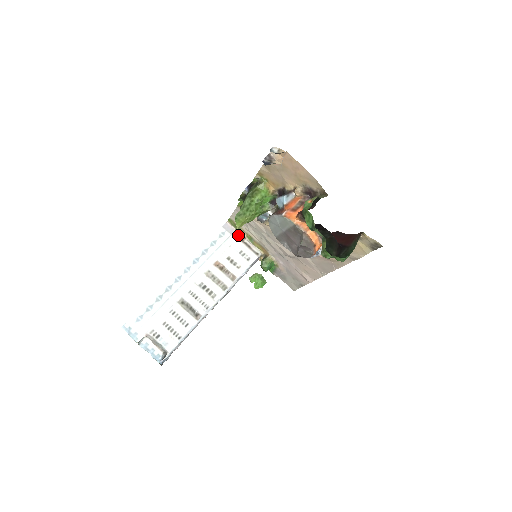
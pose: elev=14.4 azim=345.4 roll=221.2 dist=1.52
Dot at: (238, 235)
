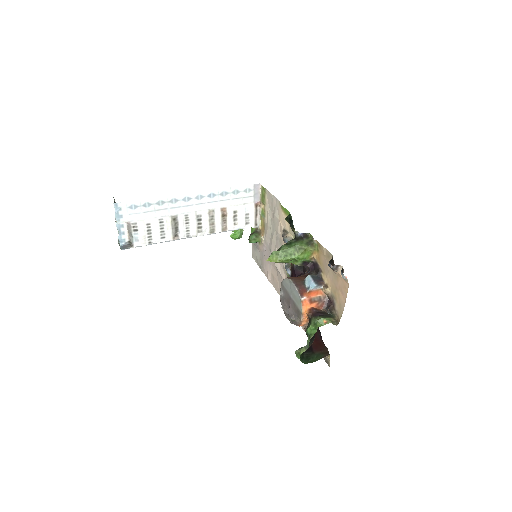
Dot at: (258, 200)
